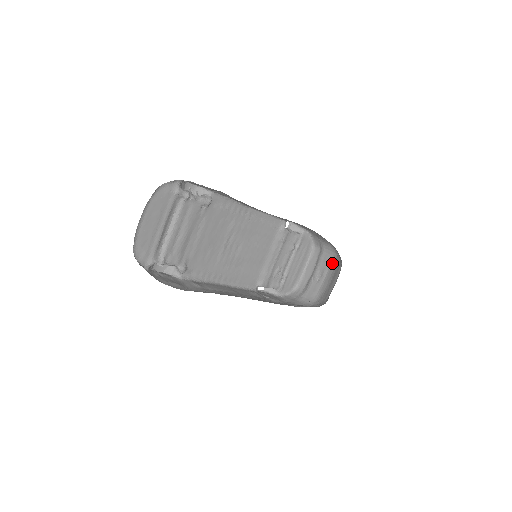
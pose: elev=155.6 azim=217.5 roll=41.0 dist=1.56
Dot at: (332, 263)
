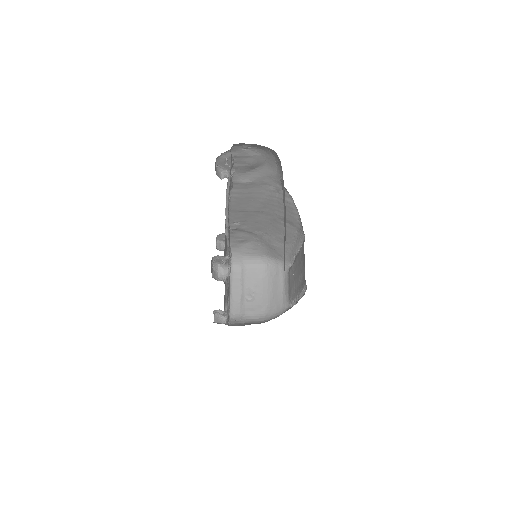
Dot at: (263, 275)
